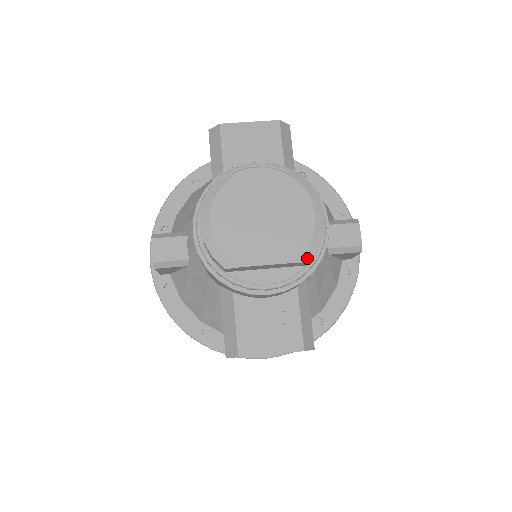
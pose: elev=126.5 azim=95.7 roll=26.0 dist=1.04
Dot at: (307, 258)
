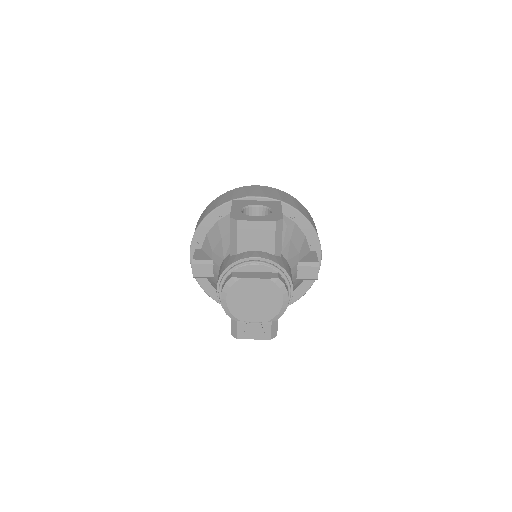
Dot at: (275, 320)
